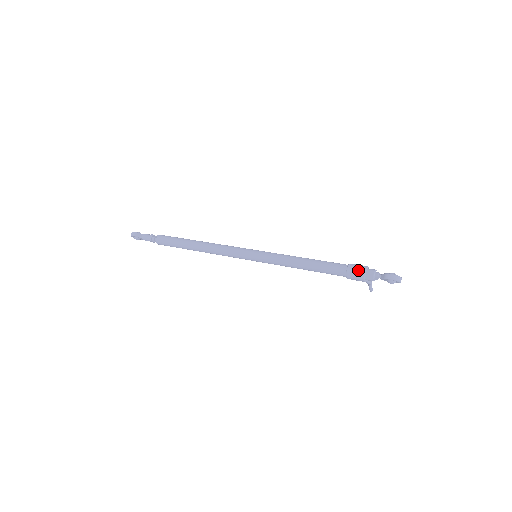
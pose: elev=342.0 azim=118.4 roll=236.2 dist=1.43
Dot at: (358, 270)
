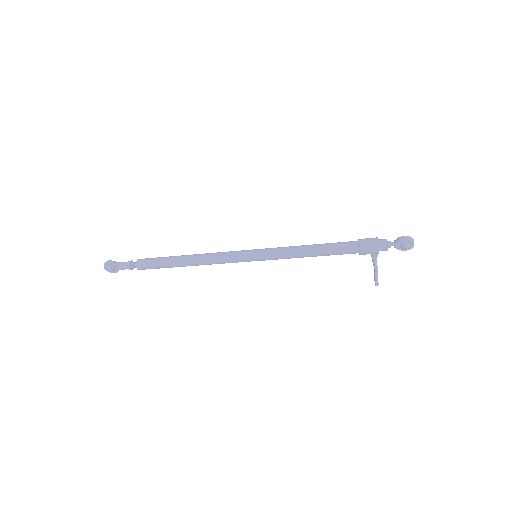
Dot at: (370, 240)
